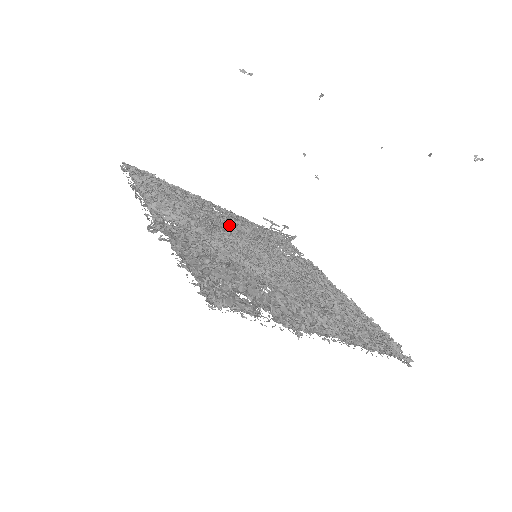
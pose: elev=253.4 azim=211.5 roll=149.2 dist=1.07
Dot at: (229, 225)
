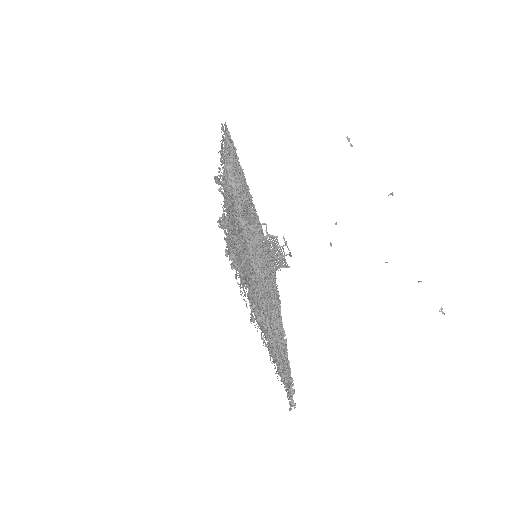
Dot at: (254, 222)
